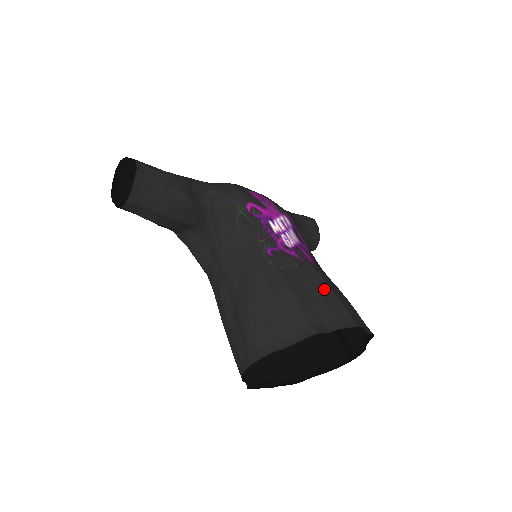
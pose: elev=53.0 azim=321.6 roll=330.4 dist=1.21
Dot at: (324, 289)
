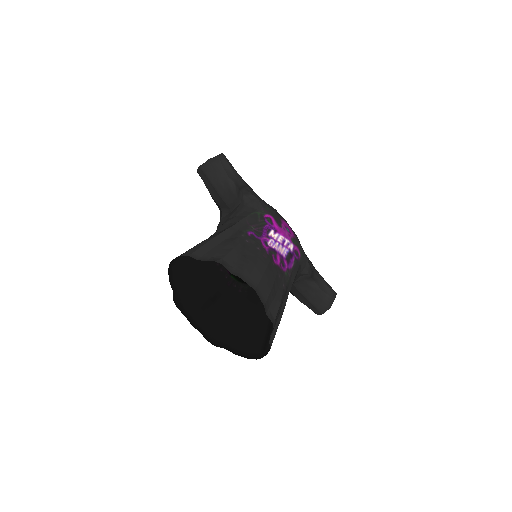
Dot at: (259, 266)
